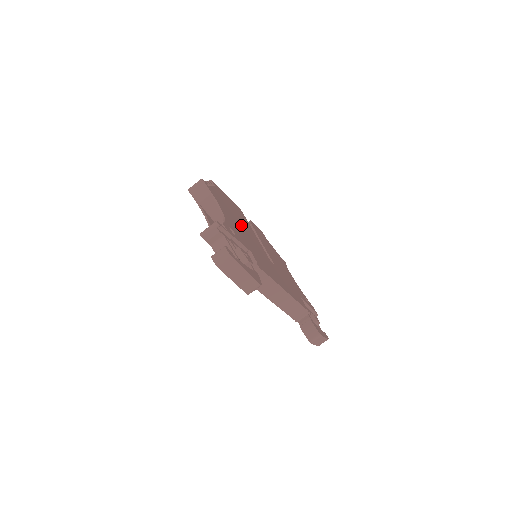
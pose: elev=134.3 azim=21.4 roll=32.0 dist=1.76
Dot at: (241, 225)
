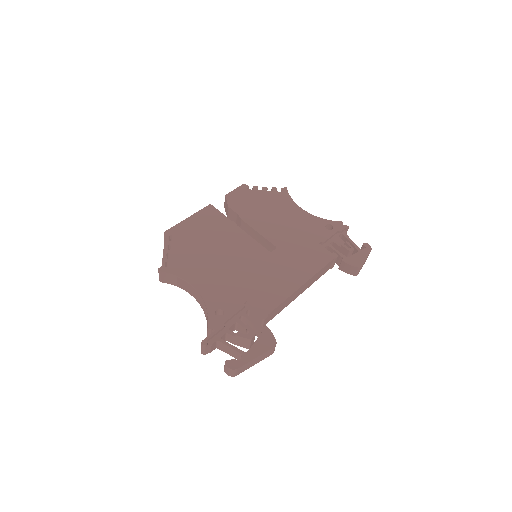
Dot at: (221, 257)
